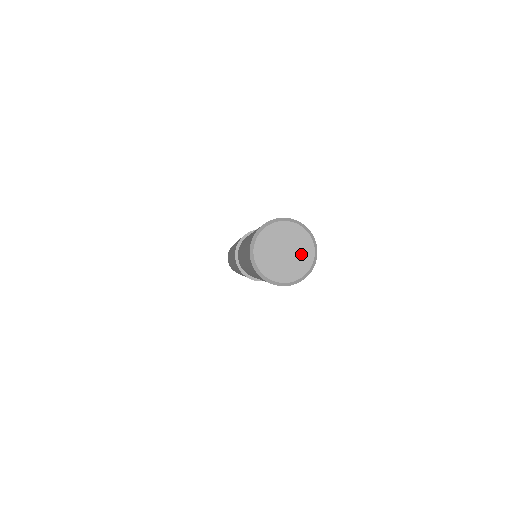
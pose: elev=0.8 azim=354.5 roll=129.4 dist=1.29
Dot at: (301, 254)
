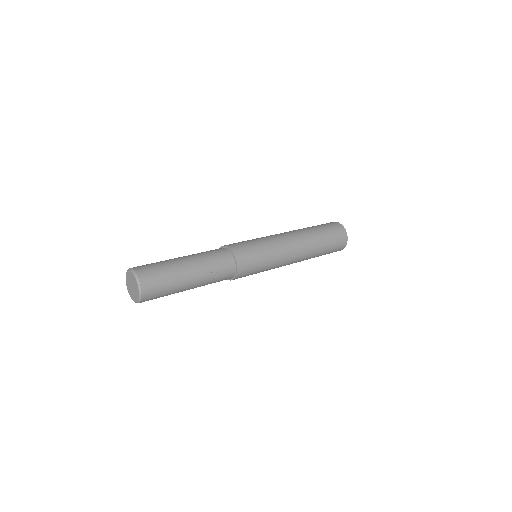
Dot at: (135, 285)
